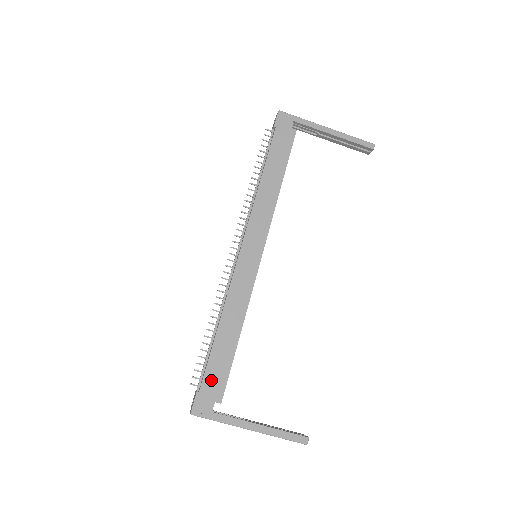
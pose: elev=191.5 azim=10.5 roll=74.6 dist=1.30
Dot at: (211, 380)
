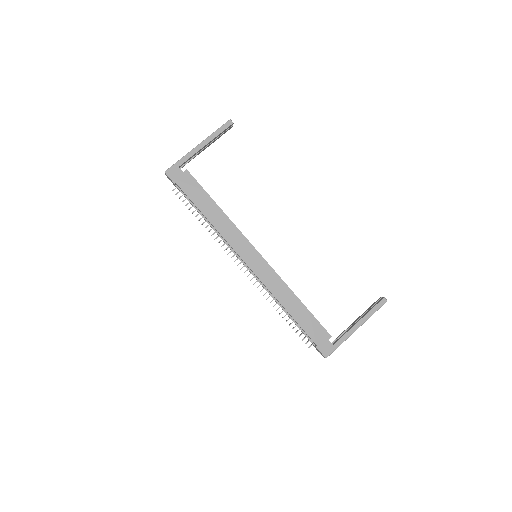
Dot at: (315, 334)
